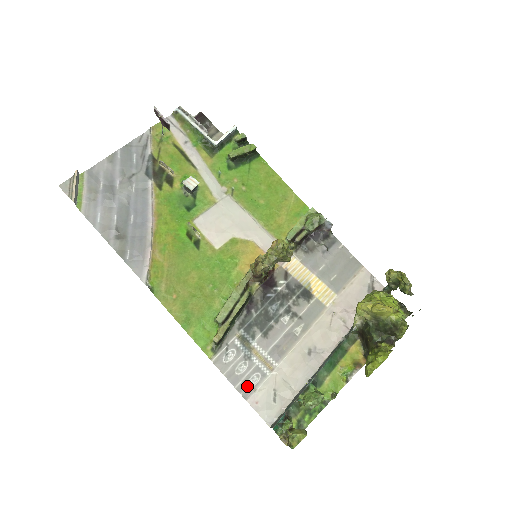
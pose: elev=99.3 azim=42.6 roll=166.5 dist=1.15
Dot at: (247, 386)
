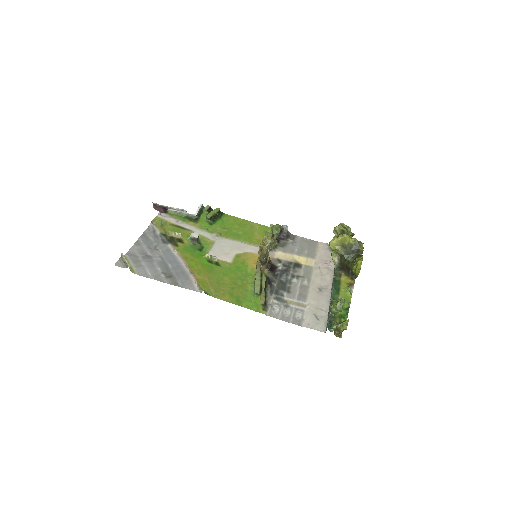
Dot at: (297, 319)
